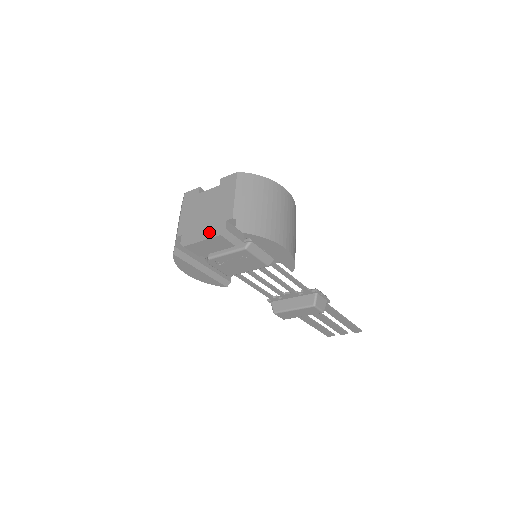
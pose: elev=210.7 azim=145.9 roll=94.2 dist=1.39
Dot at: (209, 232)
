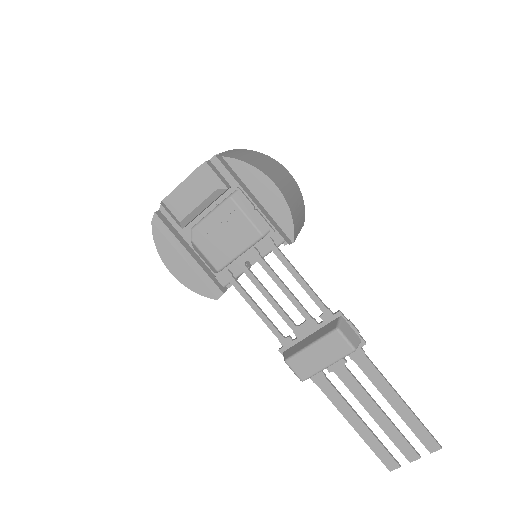
Dot at: occluded
